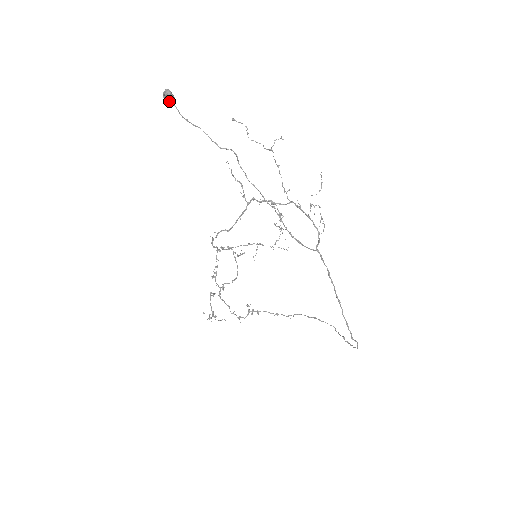
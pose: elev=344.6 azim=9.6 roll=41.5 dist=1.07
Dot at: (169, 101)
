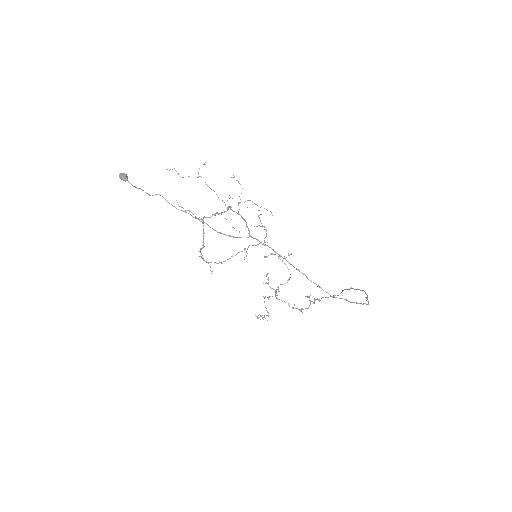
Dot at: (123, 180)
